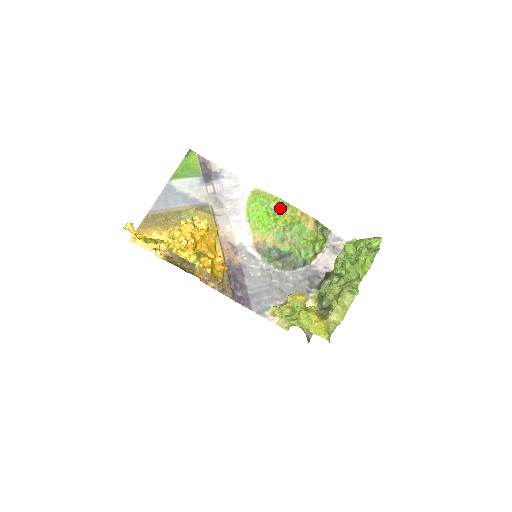
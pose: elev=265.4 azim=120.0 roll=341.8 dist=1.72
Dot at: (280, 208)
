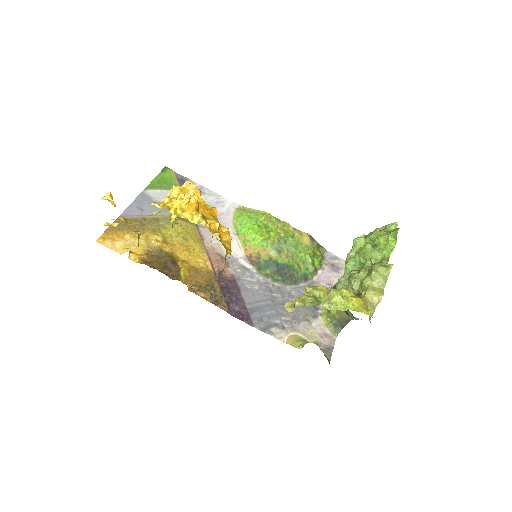
Dot at: (271, 222)
